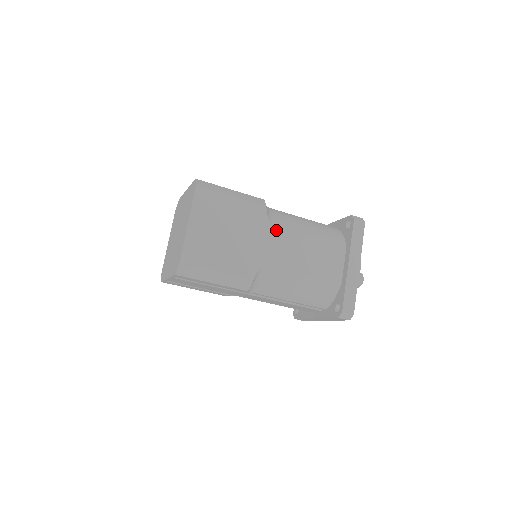
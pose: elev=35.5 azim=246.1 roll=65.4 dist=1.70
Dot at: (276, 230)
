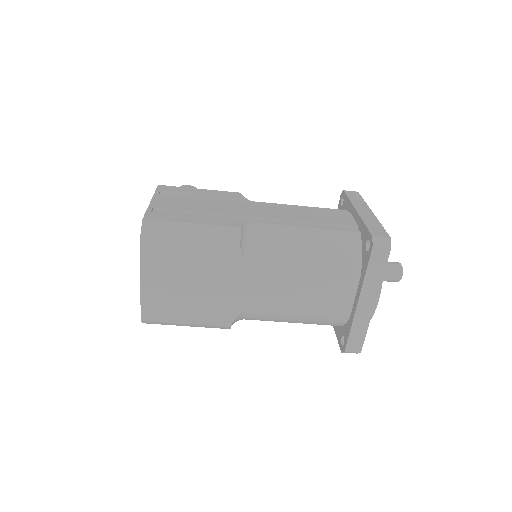
Dot at: (256, 271)
